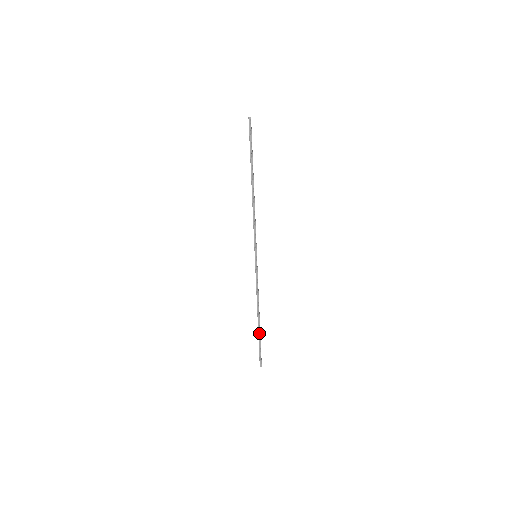
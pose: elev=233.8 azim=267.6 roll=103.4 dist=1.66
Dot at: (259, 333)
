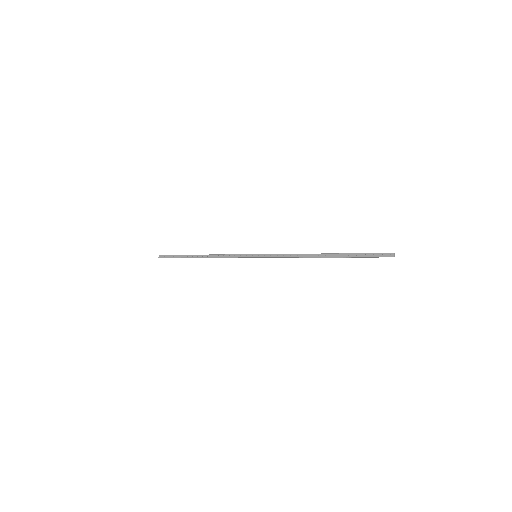
Dot at: (187, 257)
